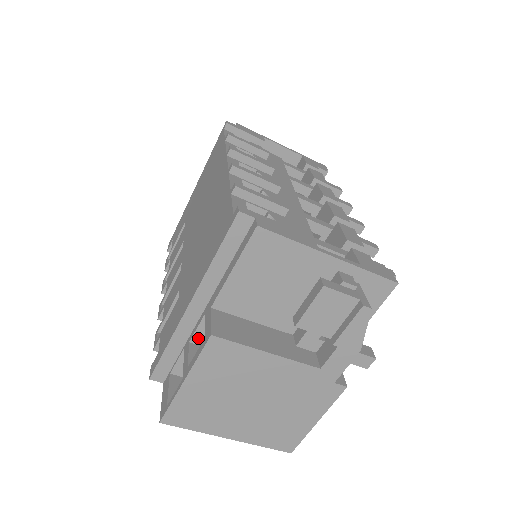
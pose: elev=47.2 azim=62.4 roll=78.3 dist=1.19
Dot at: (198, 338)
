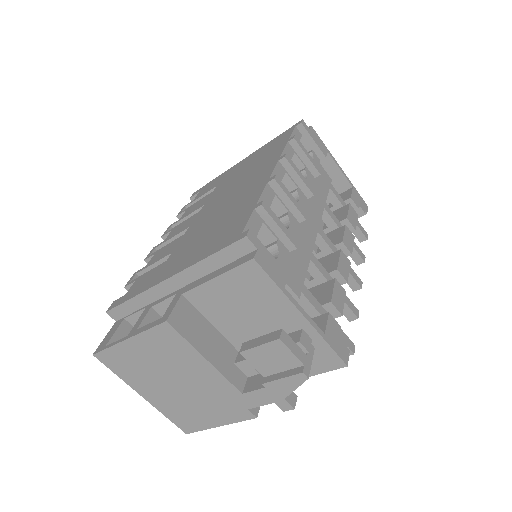
Dot at: (160, 308)
